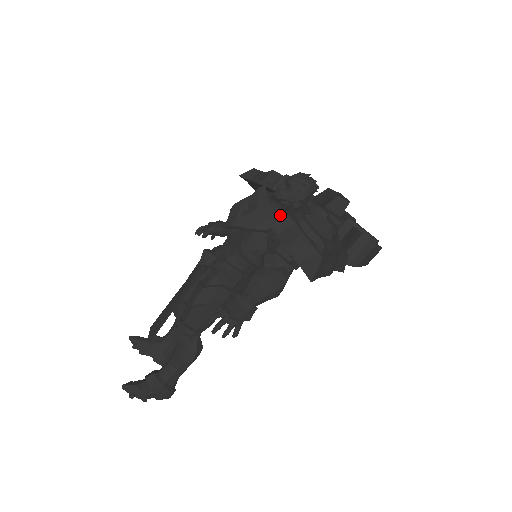
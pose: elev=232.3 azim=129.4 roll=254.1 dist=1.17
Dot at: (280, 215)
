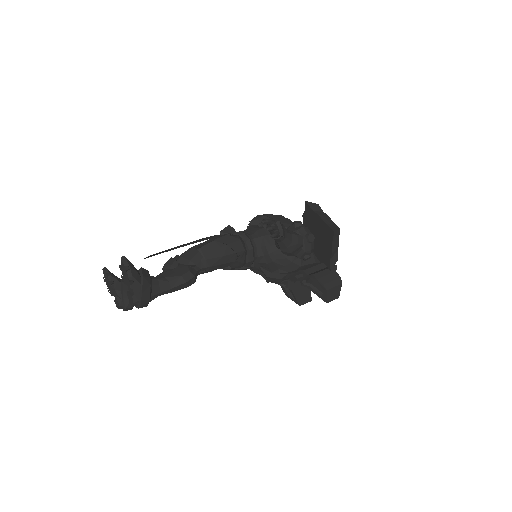
Dot at: (316, 204)
